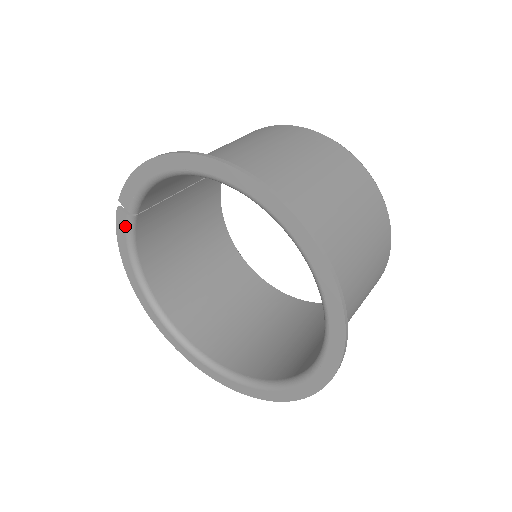
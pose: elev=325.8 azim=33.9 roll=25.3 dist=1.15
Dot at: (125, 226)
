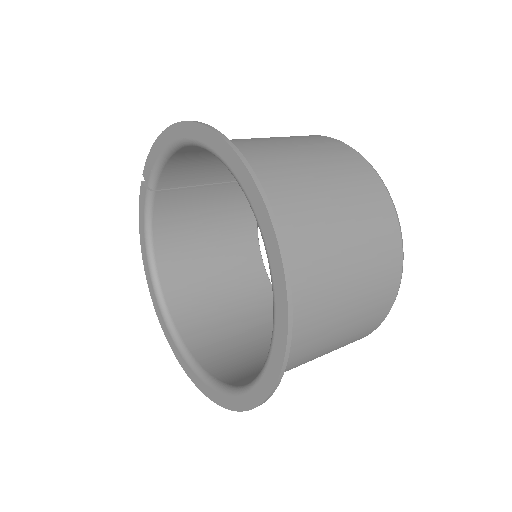
Dot at: (144, 201)
